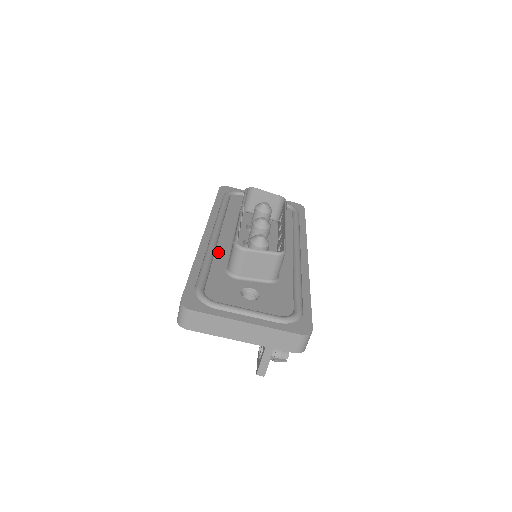
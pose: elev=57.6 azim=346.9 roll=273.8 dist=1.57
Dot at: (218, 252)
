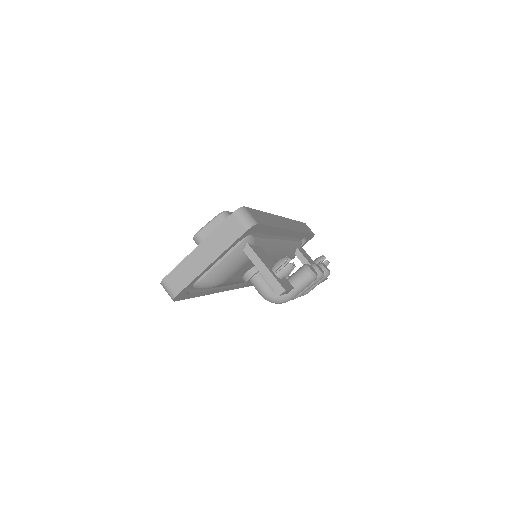
Dot at: occluded
